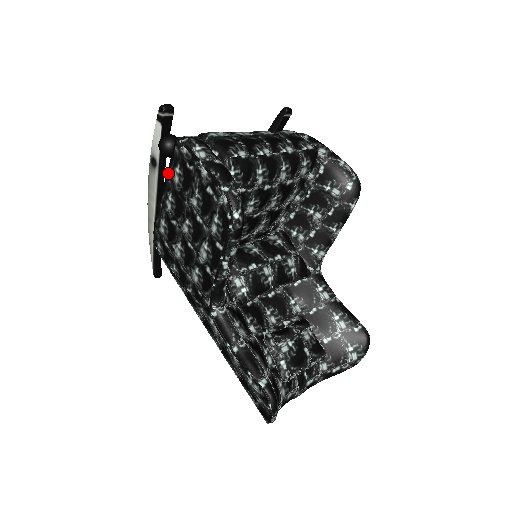
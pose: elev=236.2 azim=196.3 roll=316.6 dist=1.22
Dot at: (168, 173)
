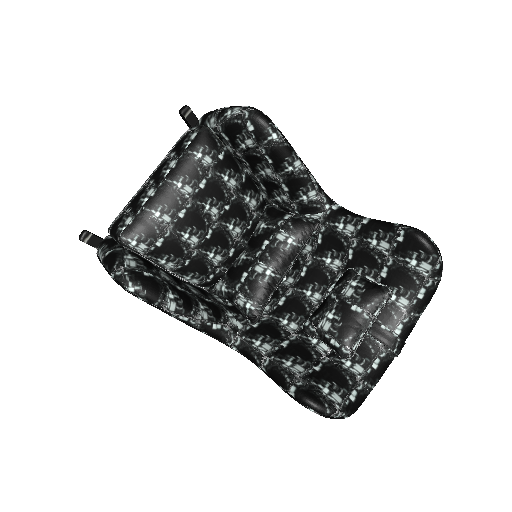
Dot at: occluded
